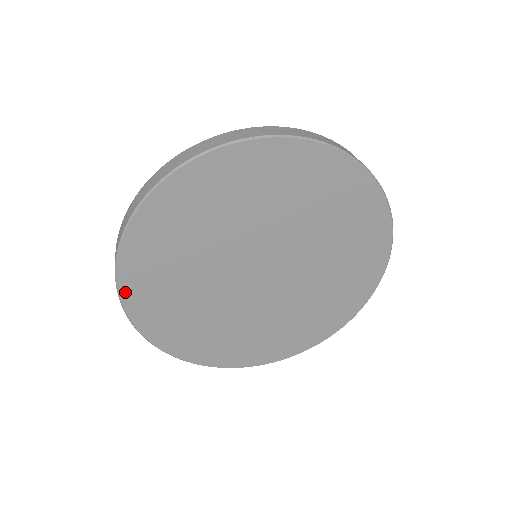
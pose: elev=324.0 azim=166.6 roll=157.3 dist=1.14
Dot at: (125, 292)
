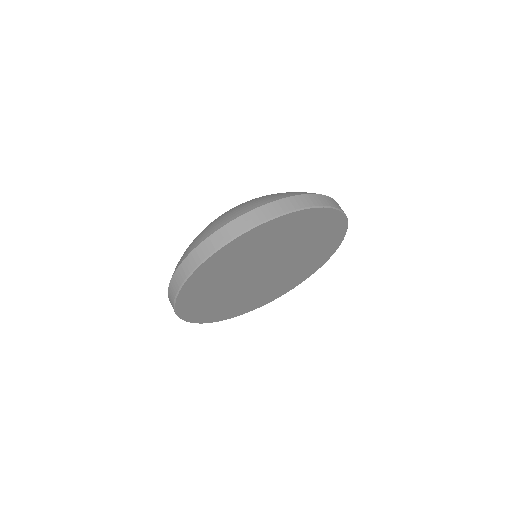
Dot at: (179, 309)
